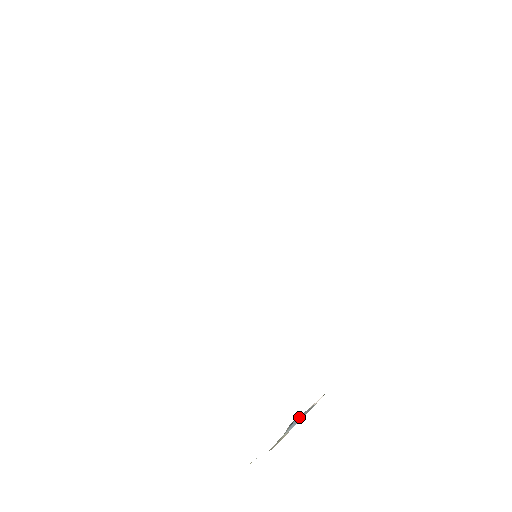
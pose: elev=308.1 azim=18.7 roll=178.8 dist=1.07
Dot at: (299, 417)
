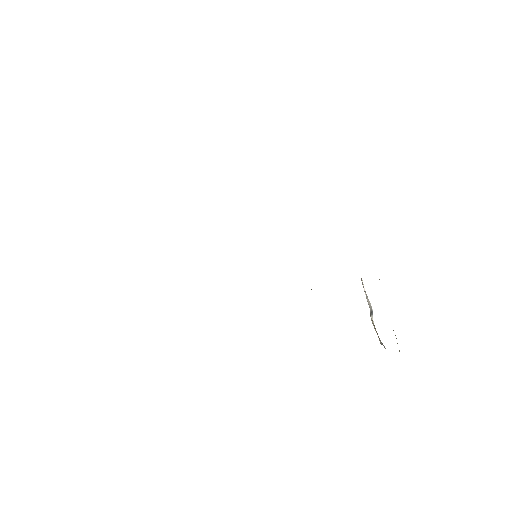
Dot at: (371, 306)
